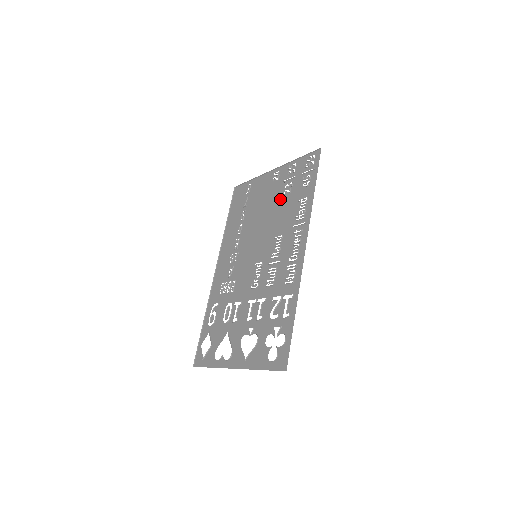
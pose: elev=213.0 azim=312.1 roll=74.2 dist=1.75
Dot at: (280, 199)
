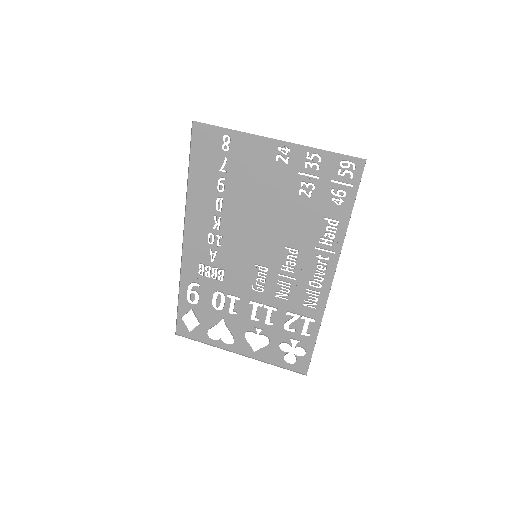
Dot at: (292, 198)
